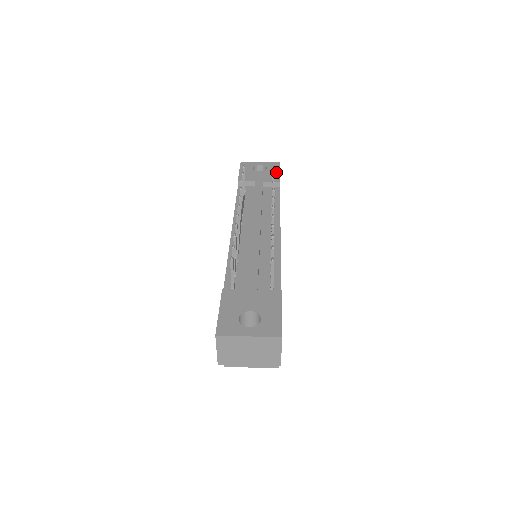
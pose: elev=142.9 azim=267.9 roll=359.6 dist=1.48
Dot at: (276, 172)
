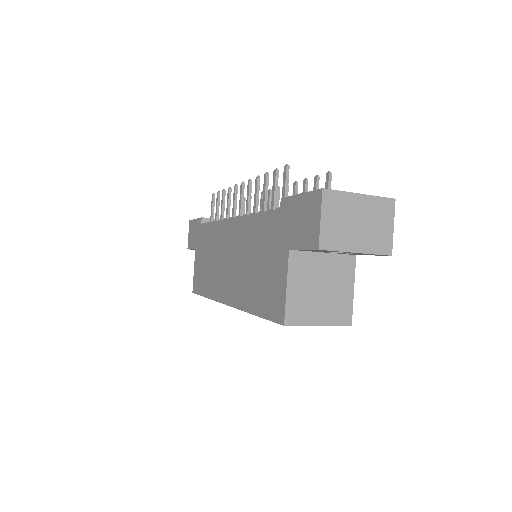
Dot at: occluded
